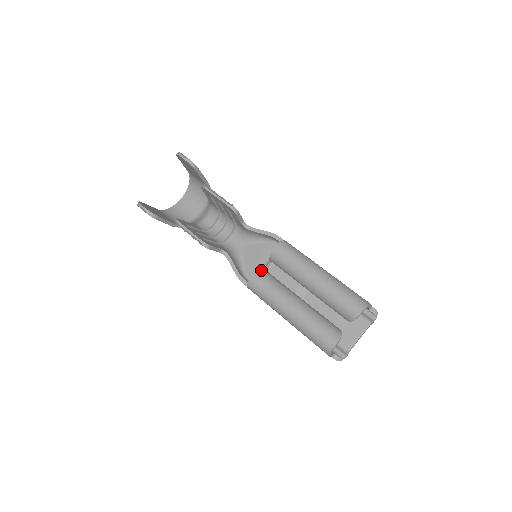
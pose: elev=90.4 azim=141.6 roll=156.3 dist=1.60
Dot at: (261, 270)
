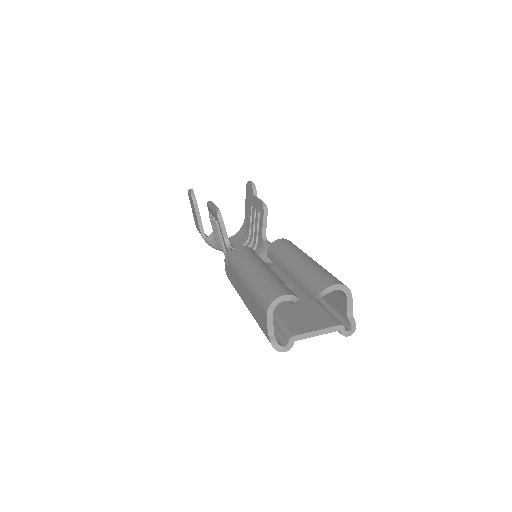
Dot at: occluded
